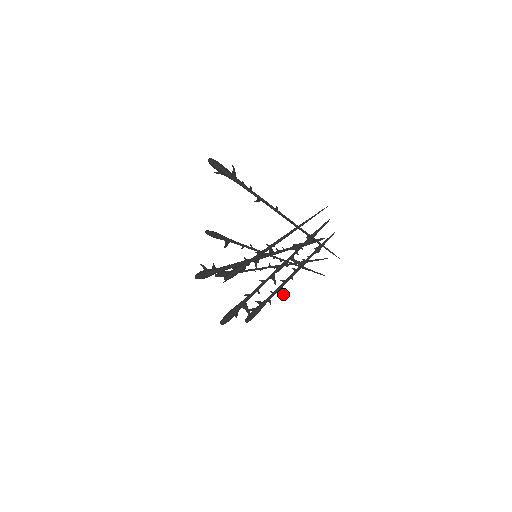
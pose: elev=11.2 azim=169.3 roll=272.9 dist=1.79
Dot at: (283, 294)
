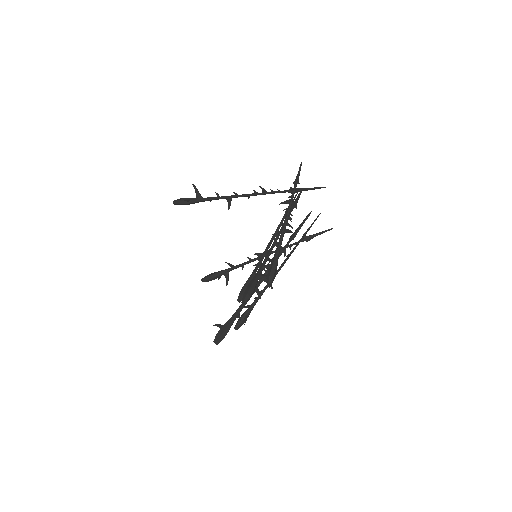
Dot at: (289, 231)
